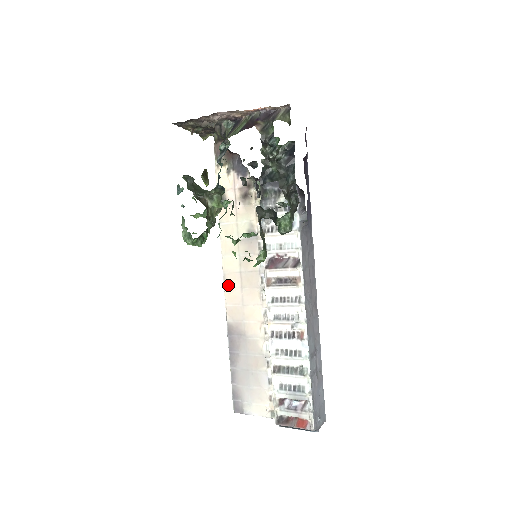
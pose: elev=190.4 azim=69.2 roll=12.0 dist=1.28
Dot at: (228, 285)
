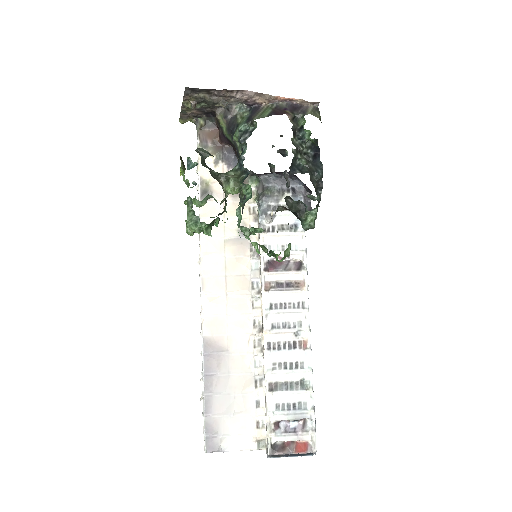
Dot at: (208, 291)
